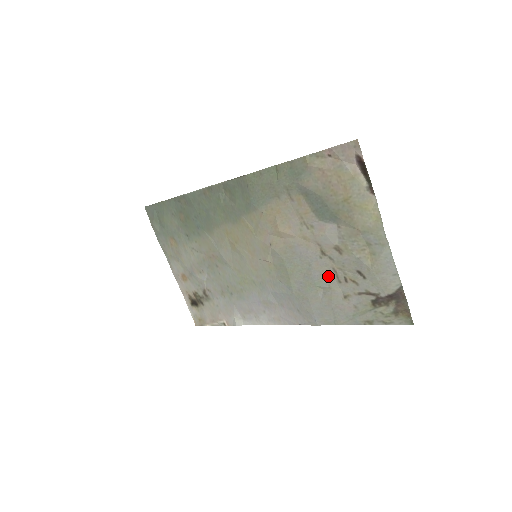
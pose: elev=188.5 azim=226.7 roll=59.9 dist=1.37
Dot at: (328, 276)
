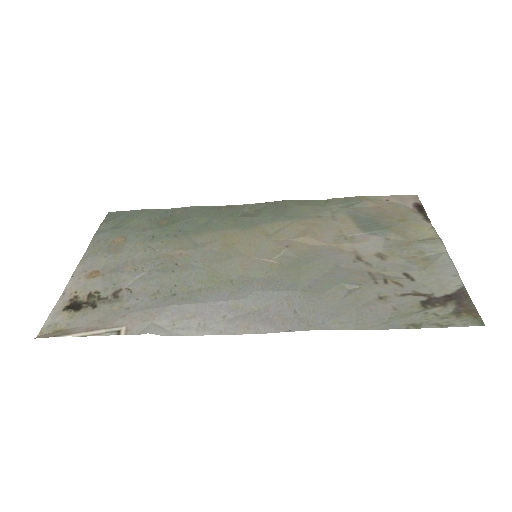
Dot at: (360, 277)
